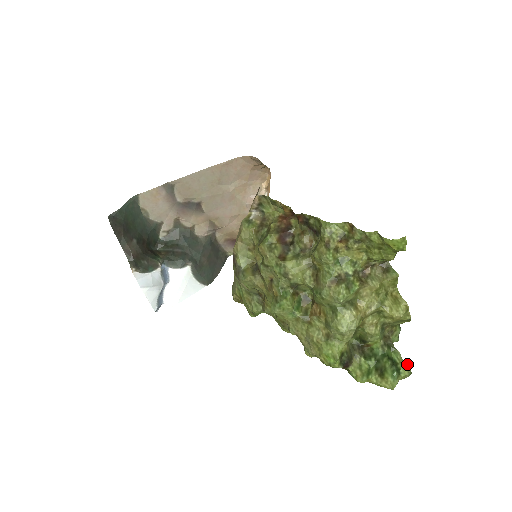
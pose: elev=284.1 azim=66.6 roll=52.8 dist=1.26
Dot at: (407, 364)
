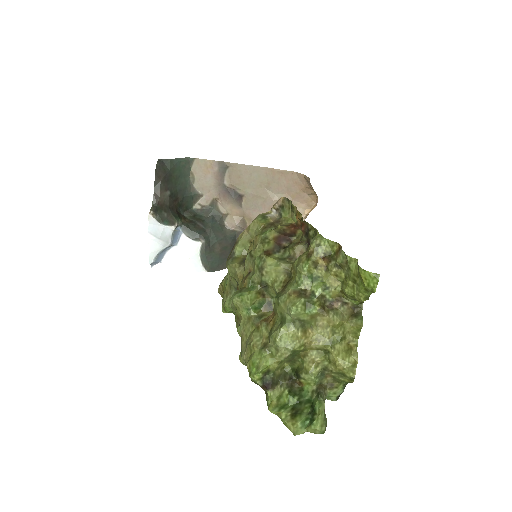
Dot at: (326, 423)
